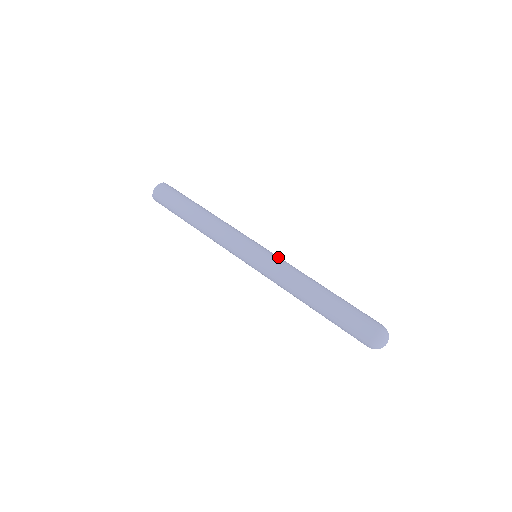
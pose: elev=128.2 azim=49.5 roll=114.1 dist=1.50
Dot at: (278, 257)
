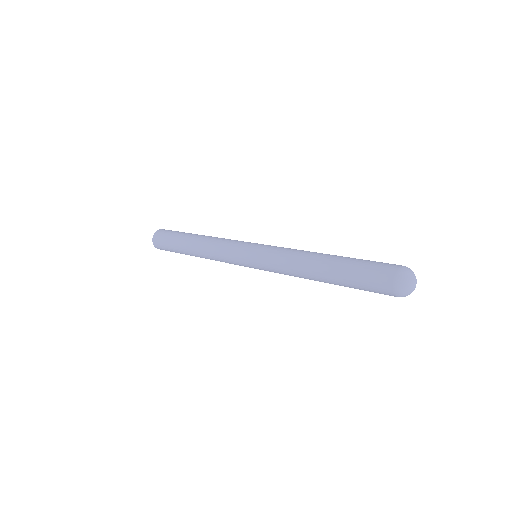
Dot at: occluded
